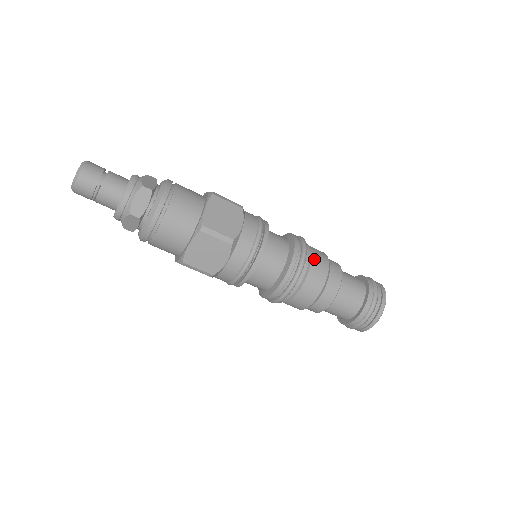
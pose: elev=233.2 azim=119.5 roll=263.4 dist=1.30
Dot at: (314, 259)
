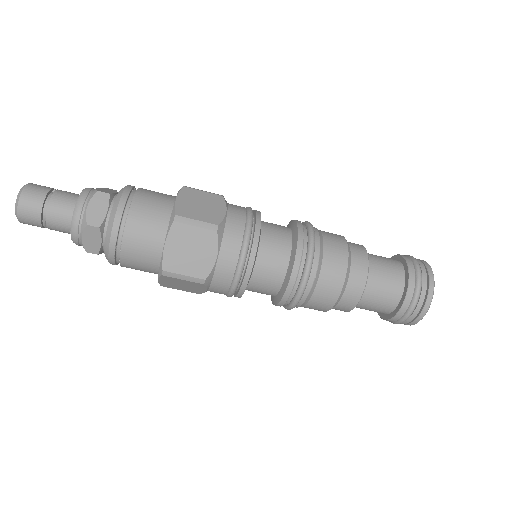
Dot at: (323, 275)
